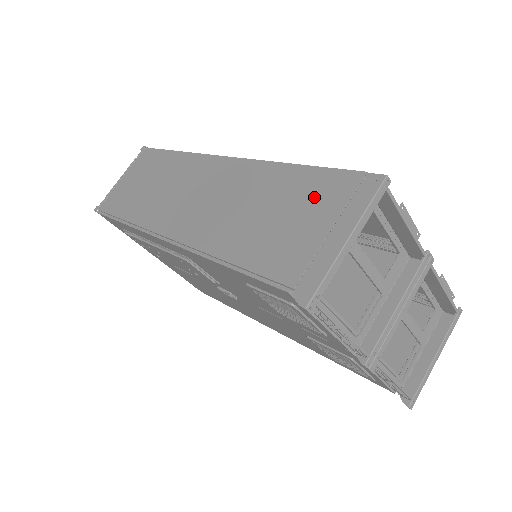
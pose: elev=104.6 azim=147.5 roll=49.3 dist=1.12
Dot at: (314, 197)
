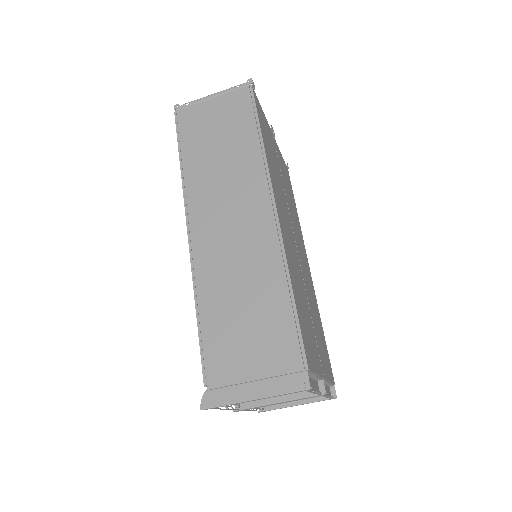
Dot at: (272, 343)
